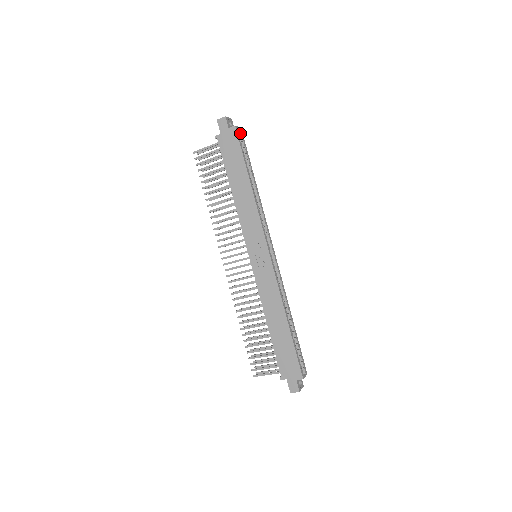
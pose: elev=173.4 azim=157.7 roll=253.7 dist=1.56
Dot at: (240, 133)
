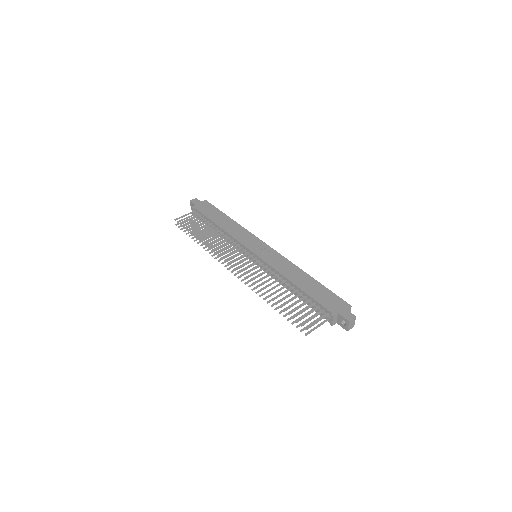
Dot at: occluded
